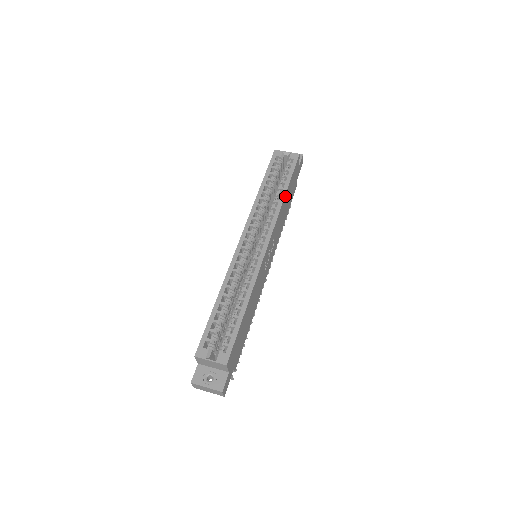
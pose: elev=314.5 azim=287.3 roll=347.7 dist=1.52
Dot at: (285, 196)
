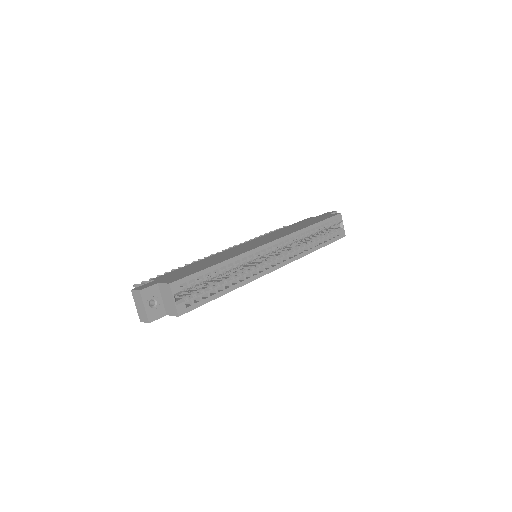
Dot at: (314, 250)
